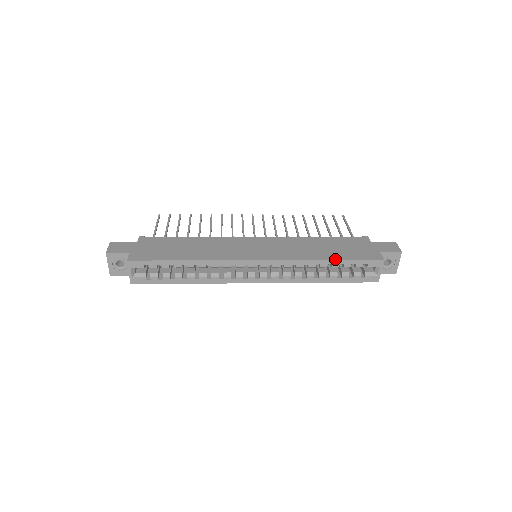
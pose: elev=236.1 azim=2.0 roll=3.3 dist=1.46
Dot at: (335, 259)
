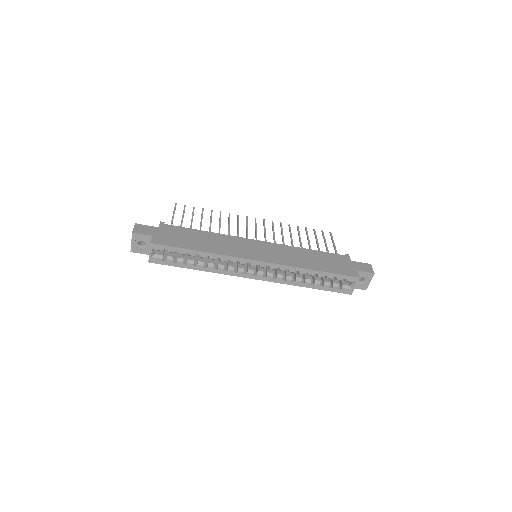
Dot at: (321, 271)
